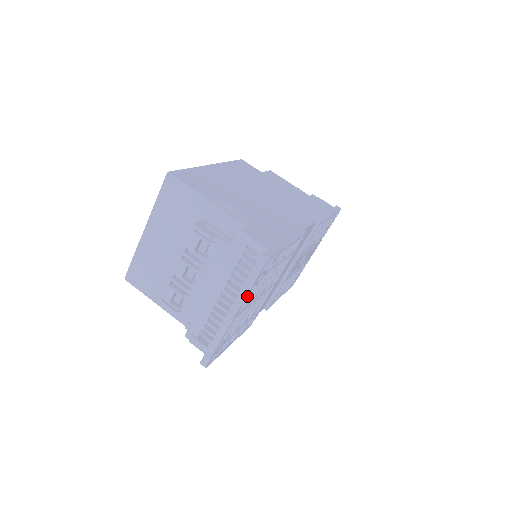
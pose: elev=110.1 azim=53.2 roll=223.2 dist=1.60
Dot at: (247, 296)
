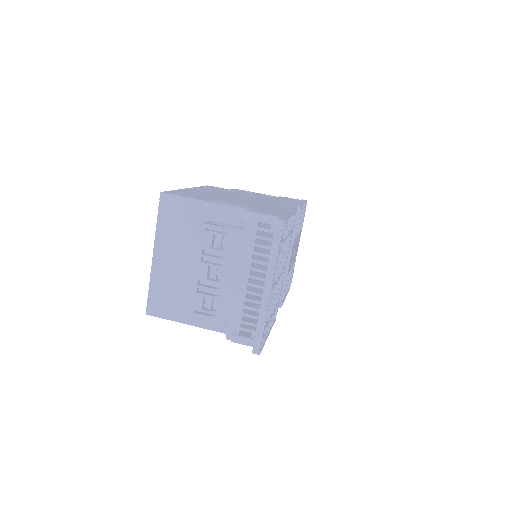
Dot at: occluded
